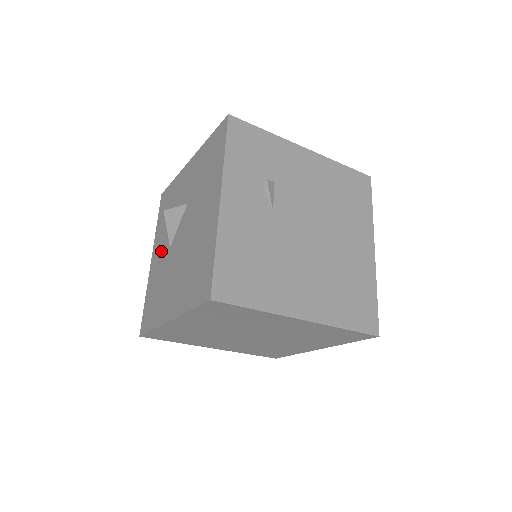
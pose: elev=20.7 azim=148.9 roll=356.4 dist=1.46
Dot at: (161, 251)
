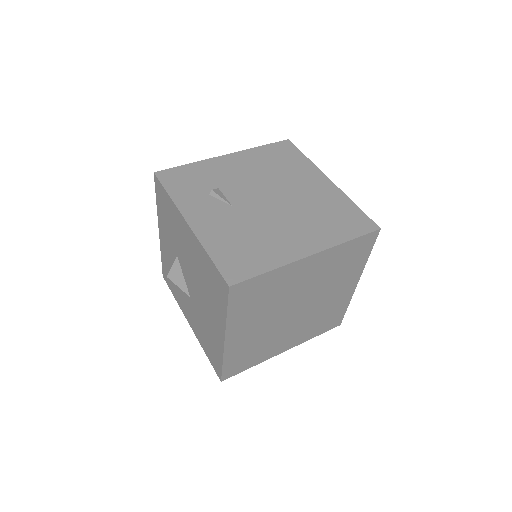
Dot at: (188, 308)
